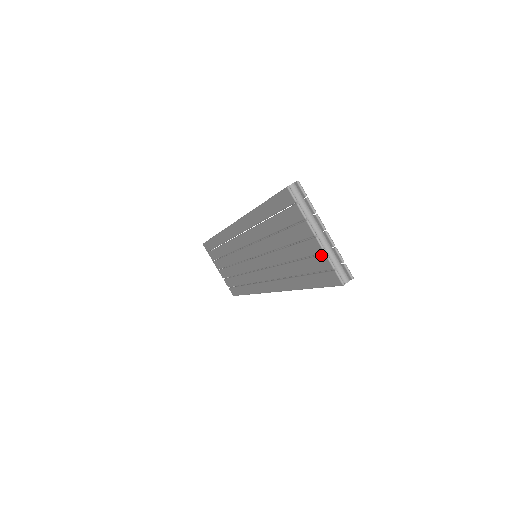
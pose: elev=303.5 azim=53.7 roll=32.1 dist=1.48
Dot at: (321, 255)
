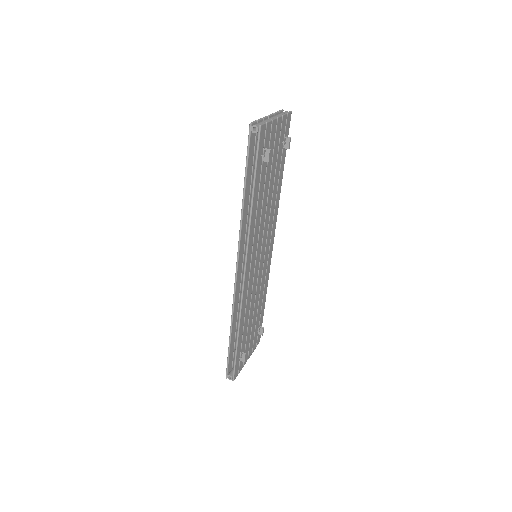
Dot at: occluded
